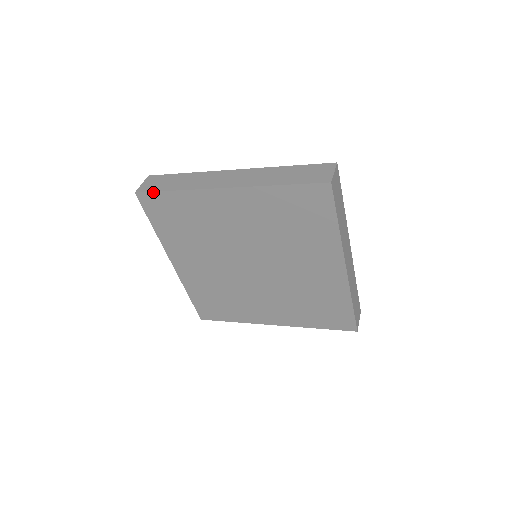
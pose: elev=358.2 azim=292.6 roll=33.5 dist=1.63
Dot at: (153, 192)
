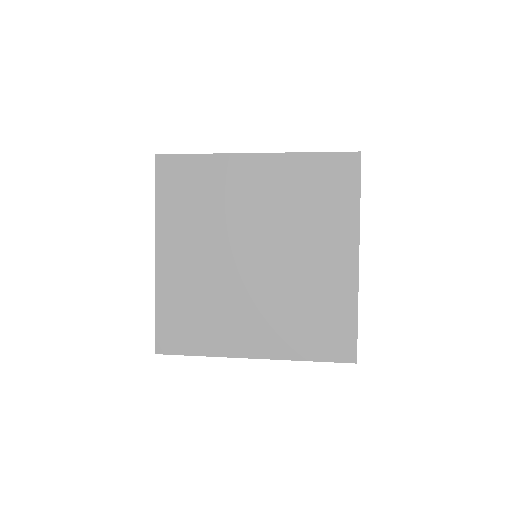
Dot at: (176, 155)
